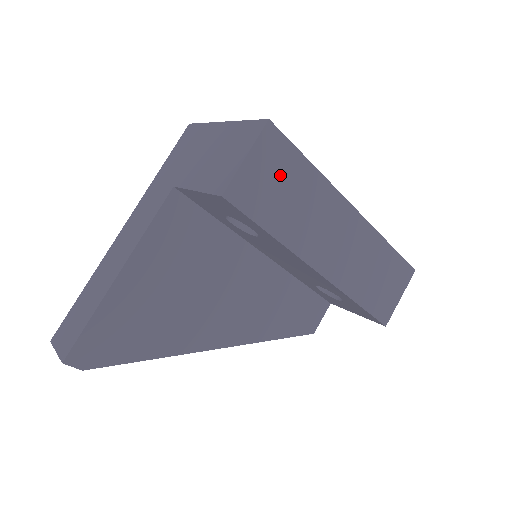
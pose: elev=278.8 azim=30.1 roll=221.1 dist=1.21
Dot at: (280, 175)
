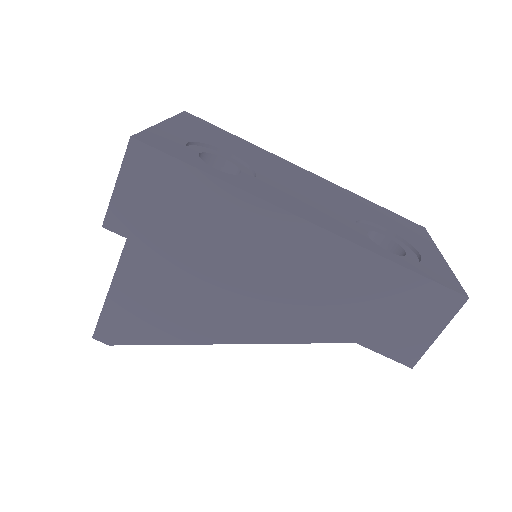
Dot at: (167, 195)
